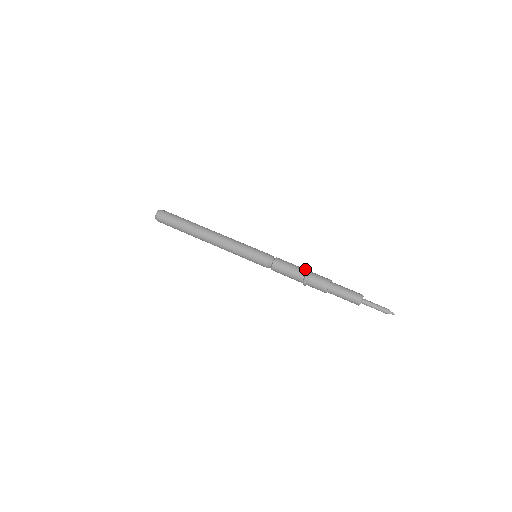
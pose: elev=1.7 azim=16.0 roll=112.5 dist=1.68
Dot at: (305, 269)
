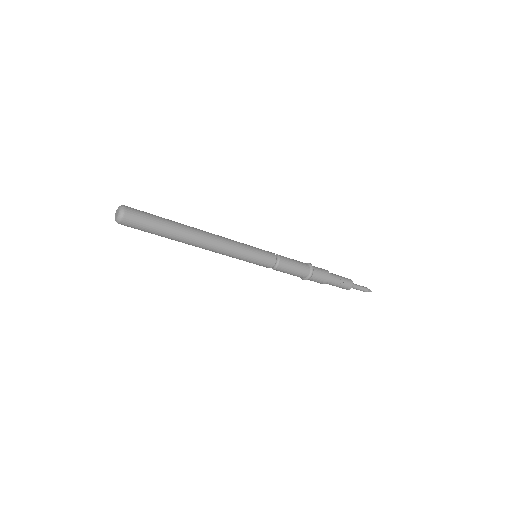
Dot at: (304, 263)
